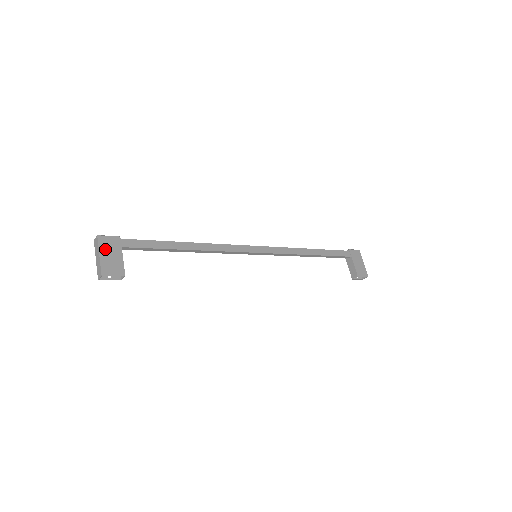
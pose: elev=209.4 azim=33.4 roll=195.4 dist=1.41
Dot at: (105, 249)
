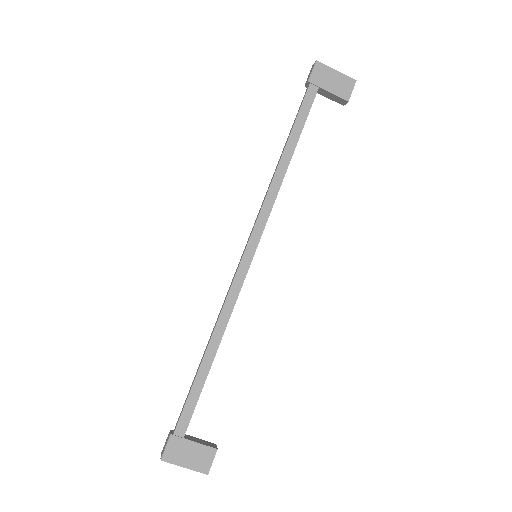
Dot at: (180, 458)
